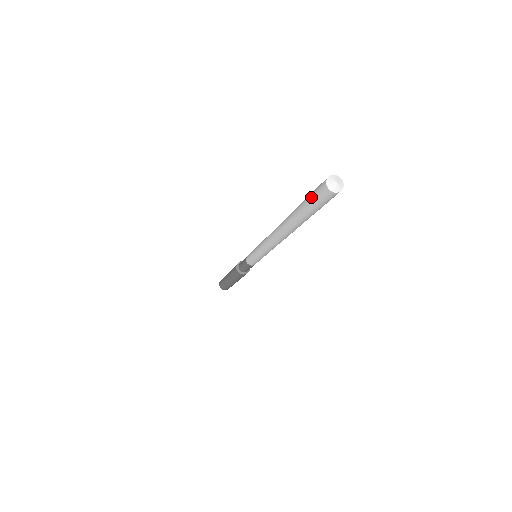
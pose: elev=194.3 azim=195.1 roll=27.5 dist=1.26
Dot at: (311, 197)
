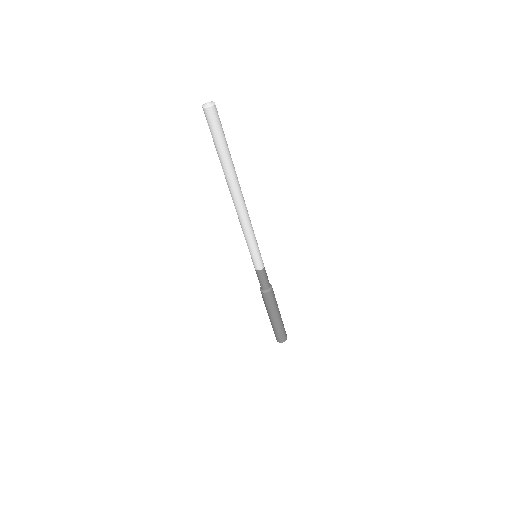
Dot at: occluded
